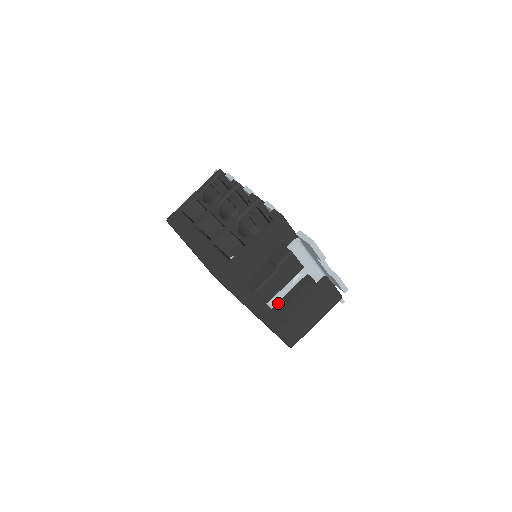
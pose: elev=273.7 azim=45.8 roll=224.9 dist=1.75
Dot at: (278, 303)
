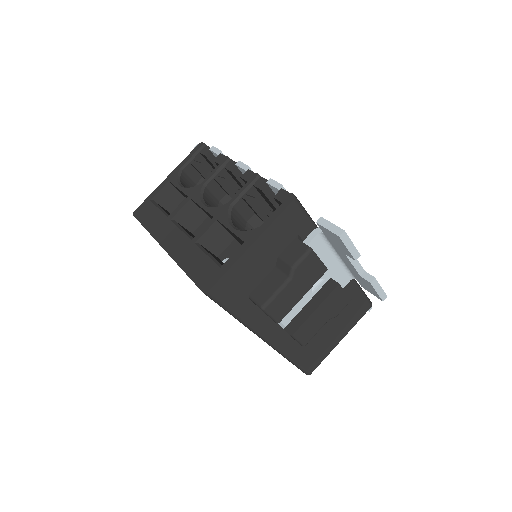
Dot at: (292, 321)
